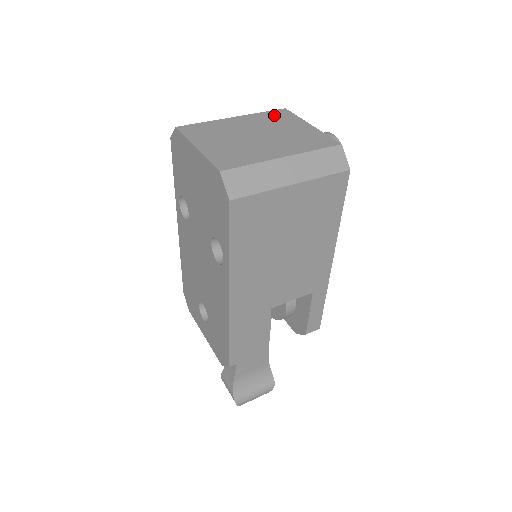
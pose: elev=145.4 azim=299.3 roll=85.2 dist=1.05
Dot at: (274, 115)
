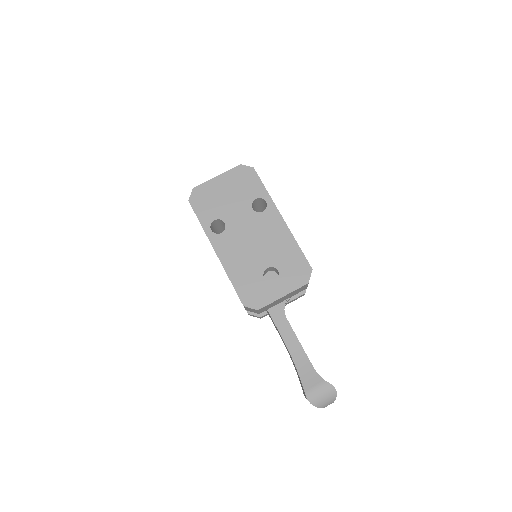
Dot at: occluded
